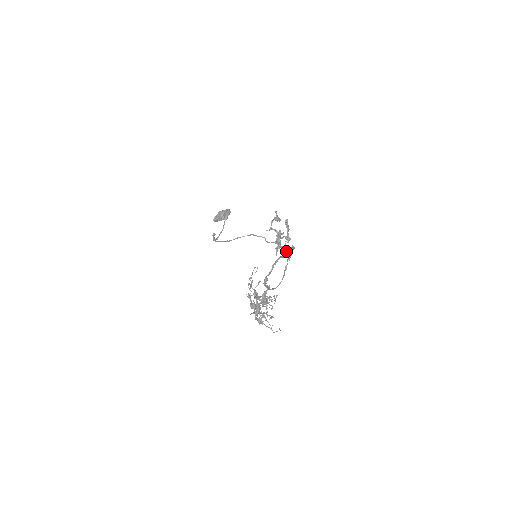
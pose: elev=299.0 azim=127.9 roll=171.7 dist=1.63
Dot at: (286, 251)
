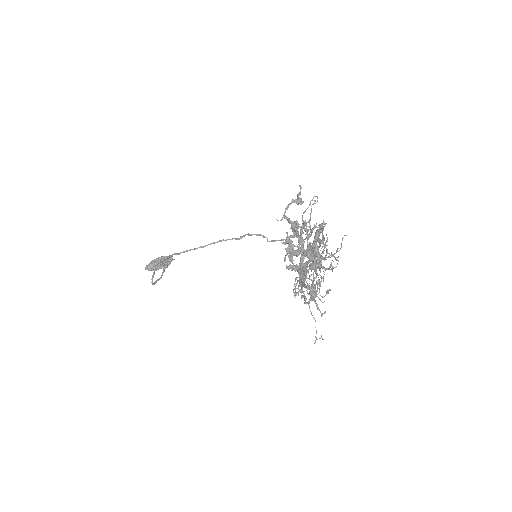
Dot at: occluded
